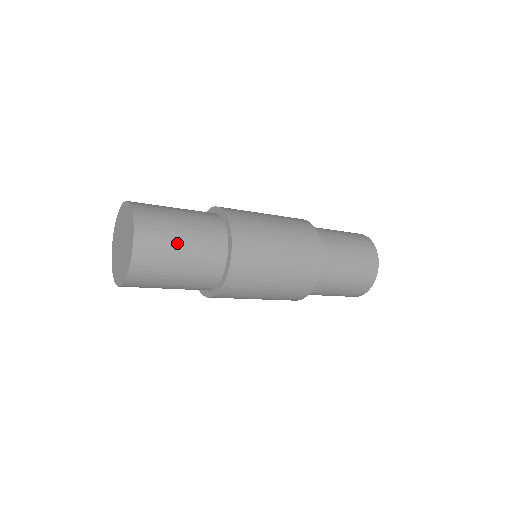
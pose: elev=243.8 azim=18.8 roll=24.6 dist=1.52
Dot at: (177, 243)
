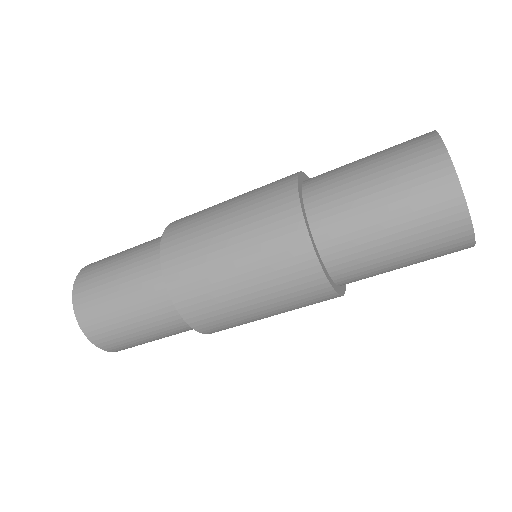
Dot at: (118, 311)
